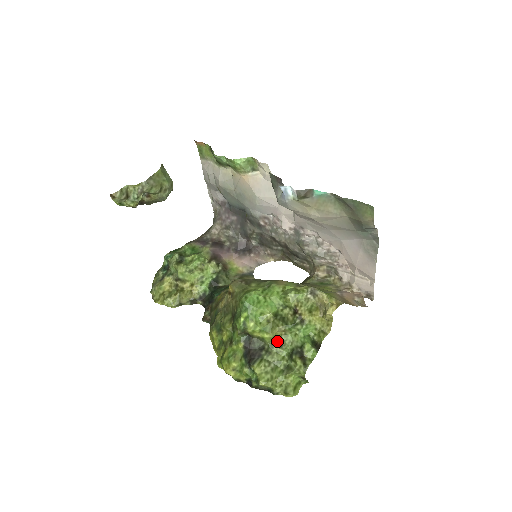
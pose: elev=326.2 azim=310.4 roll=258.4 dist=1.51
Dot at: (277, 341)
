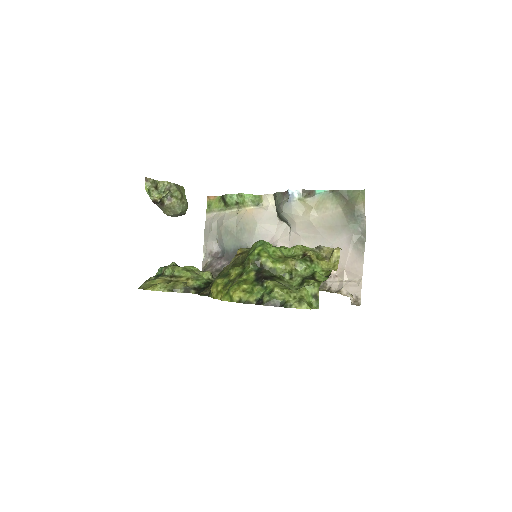
Dot at: (288, 272)
